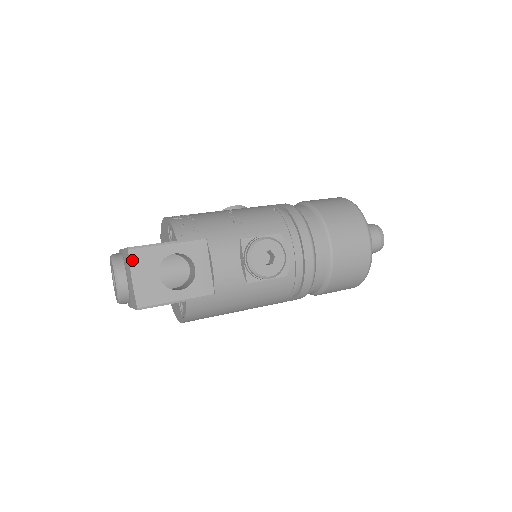
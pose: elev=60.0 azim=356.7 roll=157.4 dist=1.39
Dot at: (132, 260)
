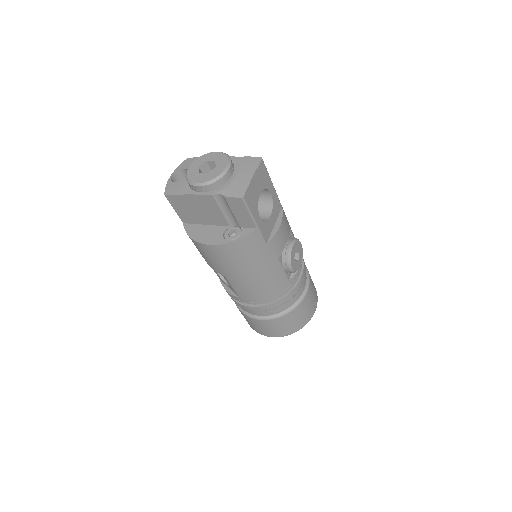
Dot at: (260, 167)
